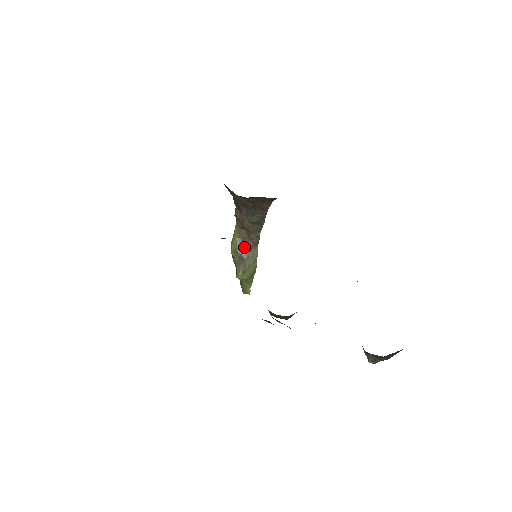
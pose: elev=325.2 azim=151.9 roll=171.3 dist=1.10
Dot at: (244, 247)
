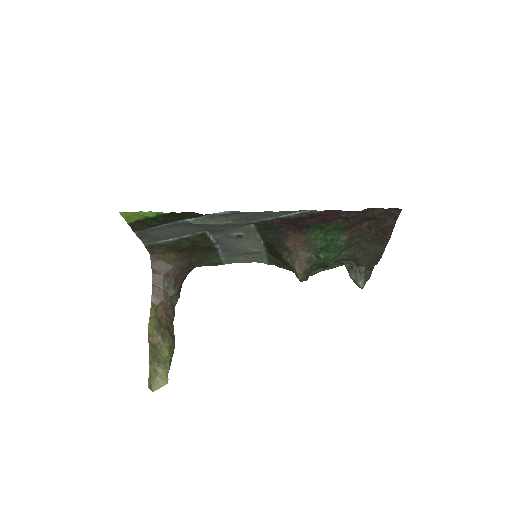
Dot at: (164, 324)
